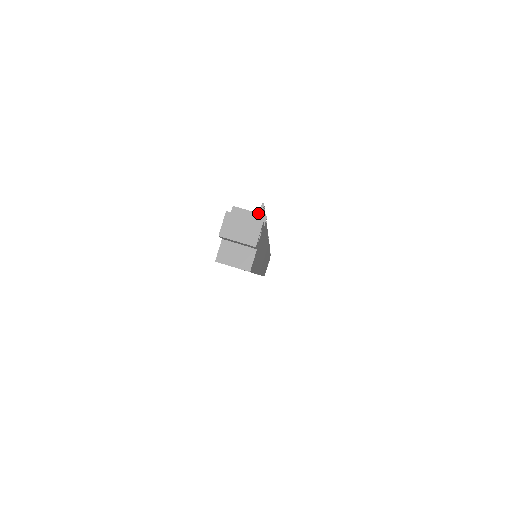
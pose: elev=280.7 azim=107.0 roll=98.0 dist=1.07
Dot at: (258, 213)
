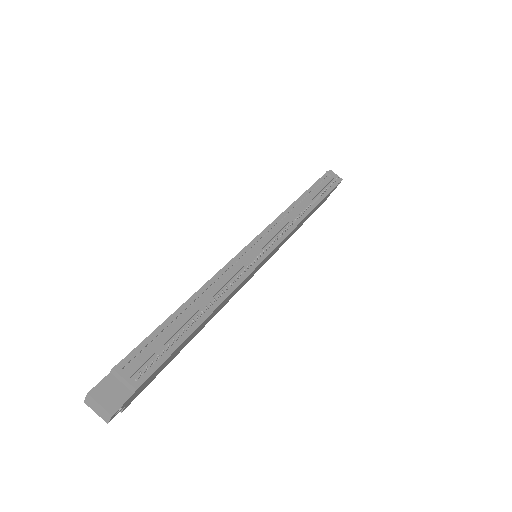
Dot at: (130, 384)
